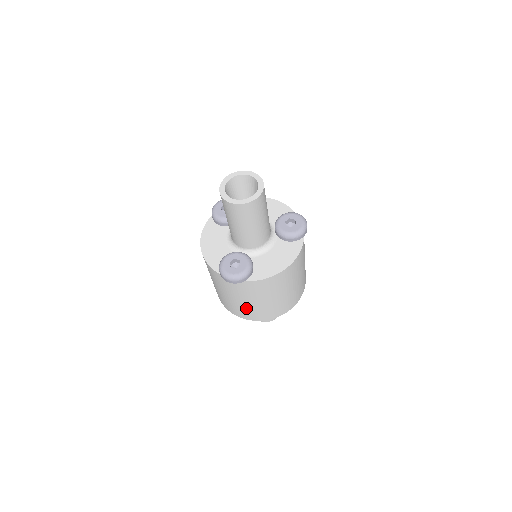
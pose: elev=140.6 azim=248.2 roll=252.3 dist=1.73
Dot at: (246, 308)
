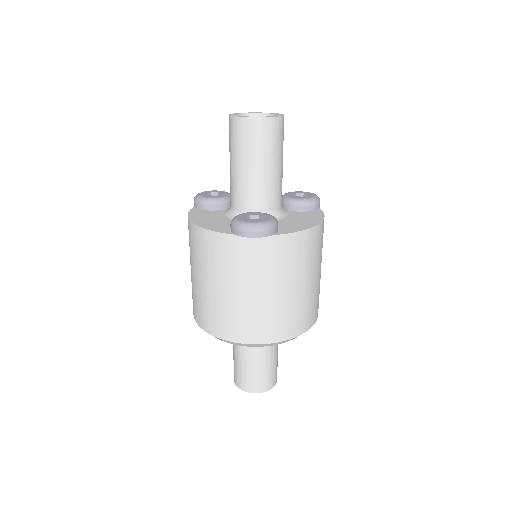
Dot at: (262, 310)
